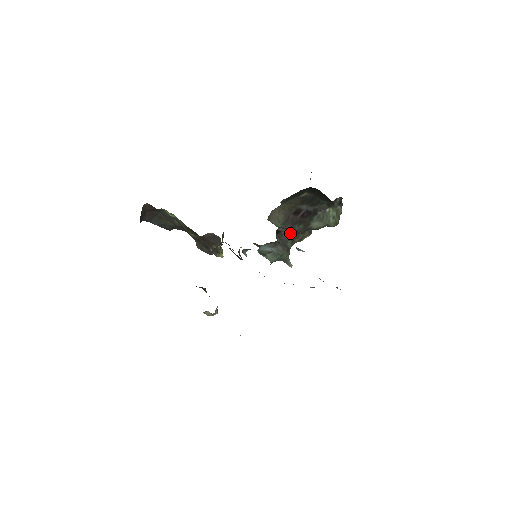
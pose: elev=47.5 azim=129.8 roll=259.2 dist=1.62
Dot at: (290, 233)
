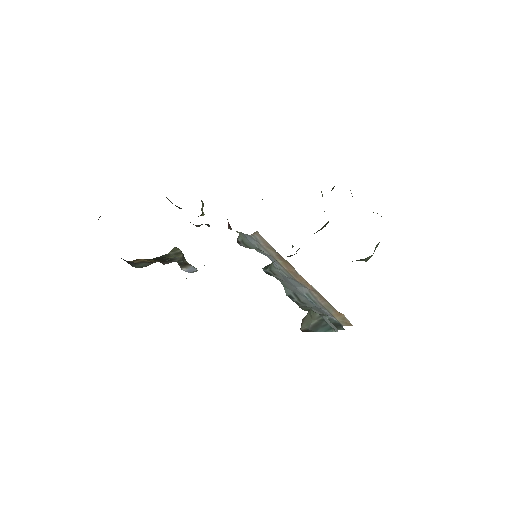
Dot at: occluded
